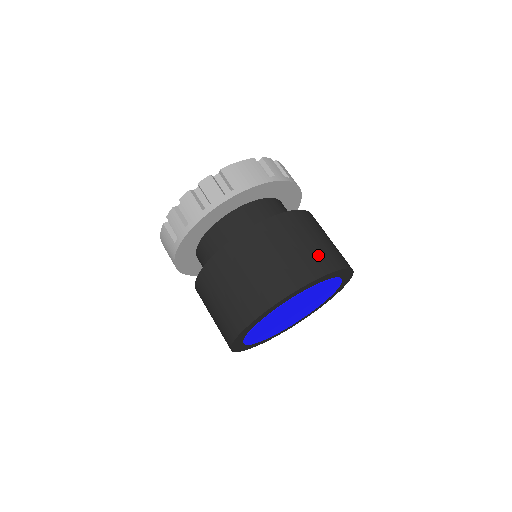
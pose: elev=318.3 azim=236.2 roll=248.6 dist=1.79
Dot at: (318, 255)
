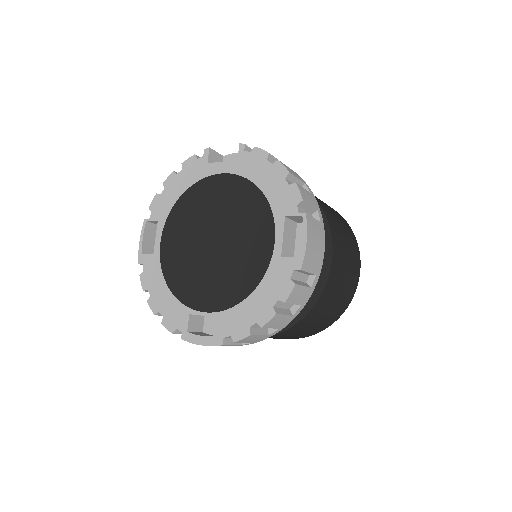
Dot at: (353, 247)
